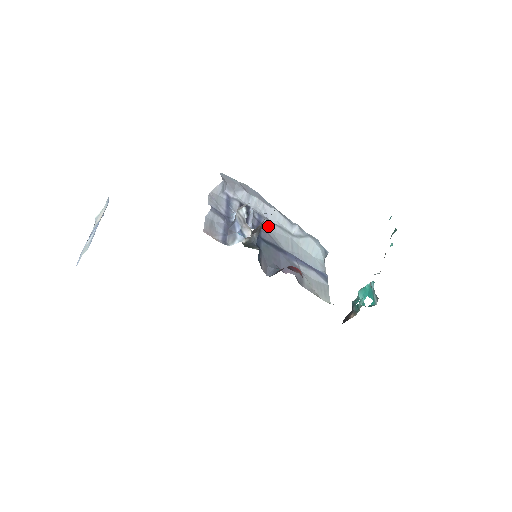
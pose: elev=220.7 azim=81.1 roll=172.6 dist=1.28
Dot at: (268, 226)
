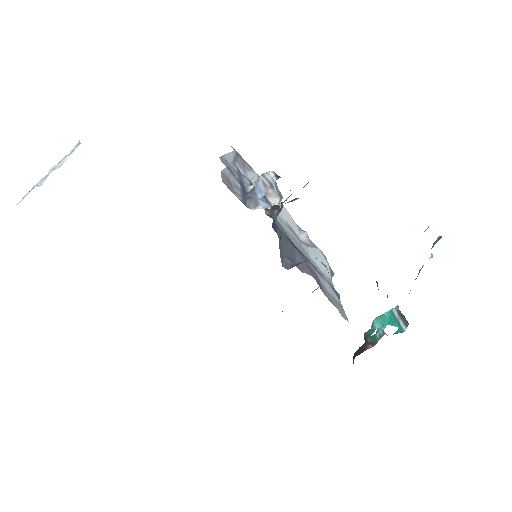
Dot at: (278, 220)
